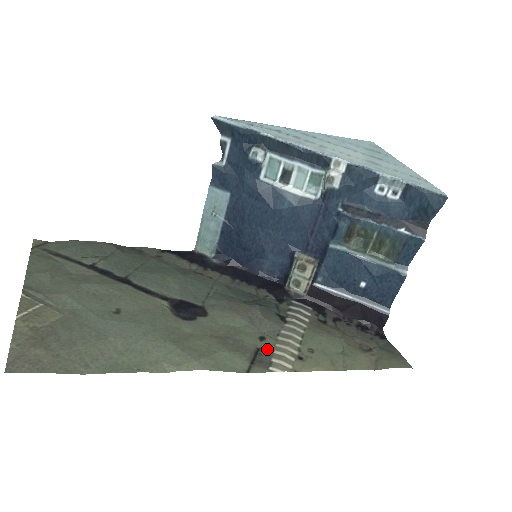
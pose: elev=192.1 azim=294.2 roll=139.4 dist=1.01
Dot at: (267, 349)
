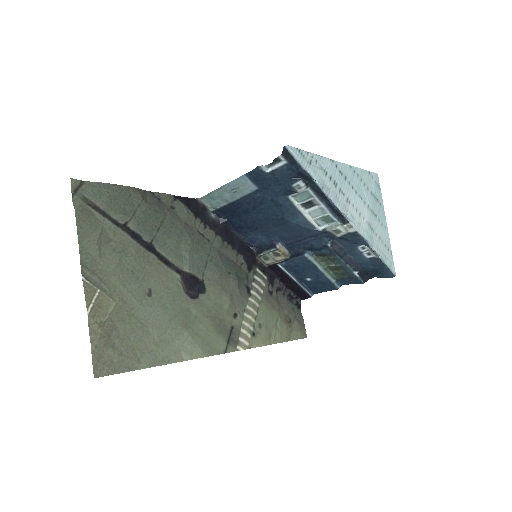
Dot at: (237, 327)
